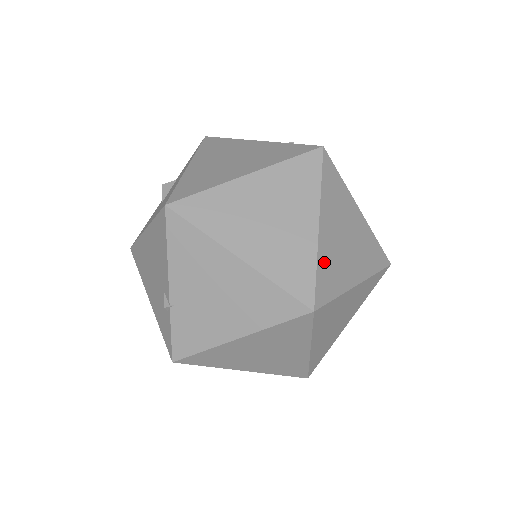
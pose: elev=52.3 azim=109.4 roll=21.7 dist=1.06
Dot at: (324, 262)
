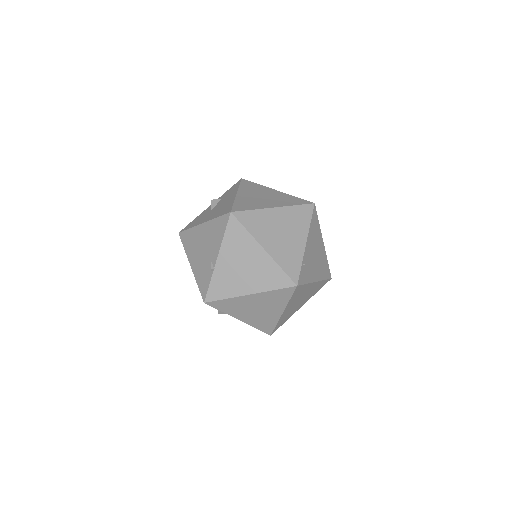
Dot at: (305, 263)
